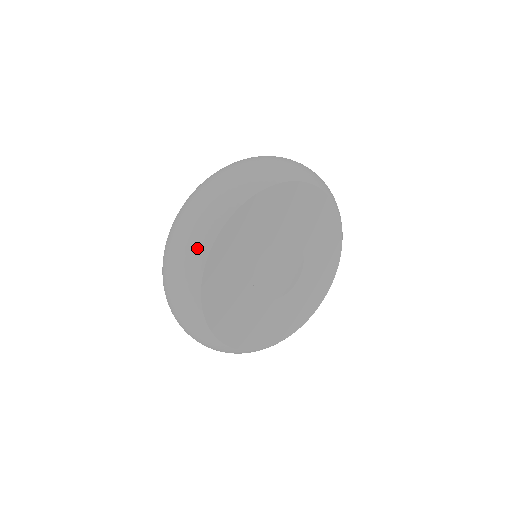
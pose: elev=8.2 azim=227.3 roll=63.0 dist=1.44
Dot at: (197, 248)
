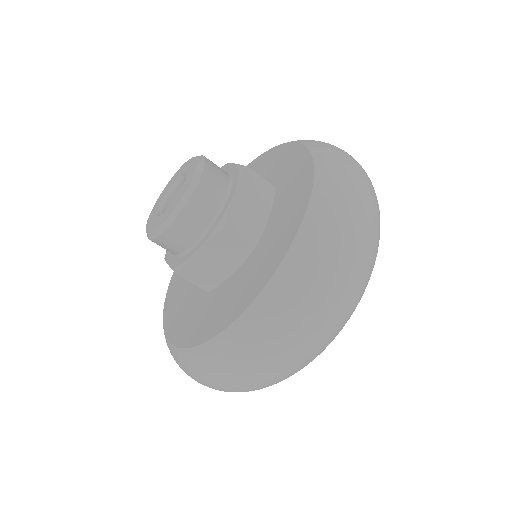
Dot at: (308, 363)
